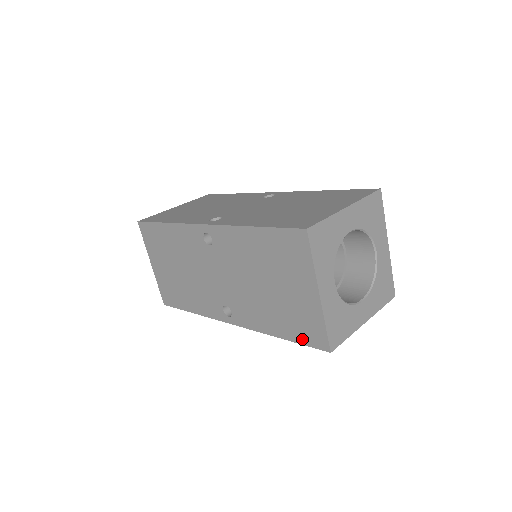
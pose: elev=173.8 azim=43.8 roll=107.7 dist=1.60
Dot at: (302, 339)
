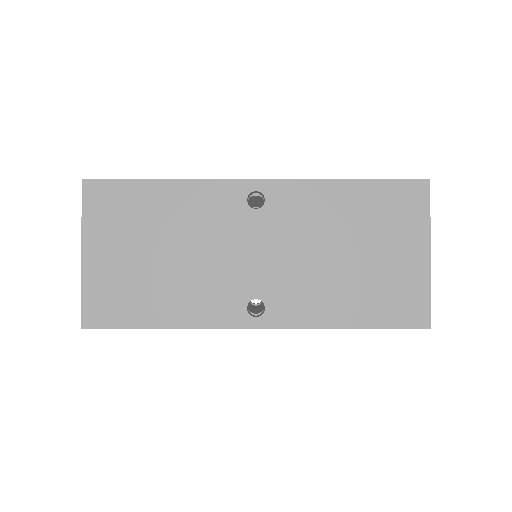
Dot at: (391, 320)
